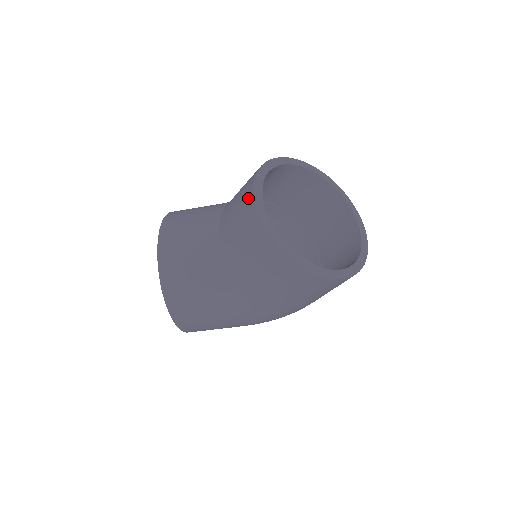
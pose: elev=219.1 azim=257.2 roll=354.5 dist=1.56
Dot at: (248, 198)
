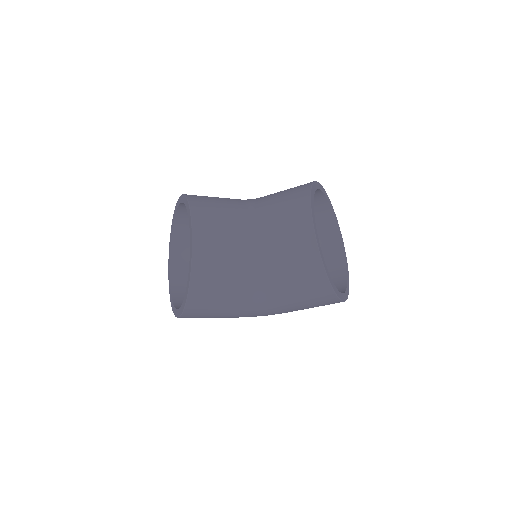
Dot at: (304, 224)
